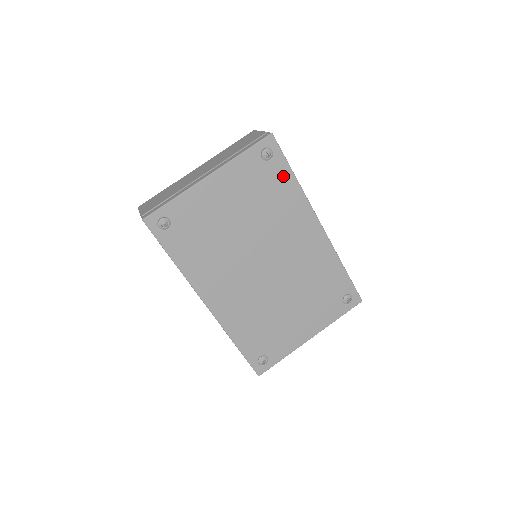
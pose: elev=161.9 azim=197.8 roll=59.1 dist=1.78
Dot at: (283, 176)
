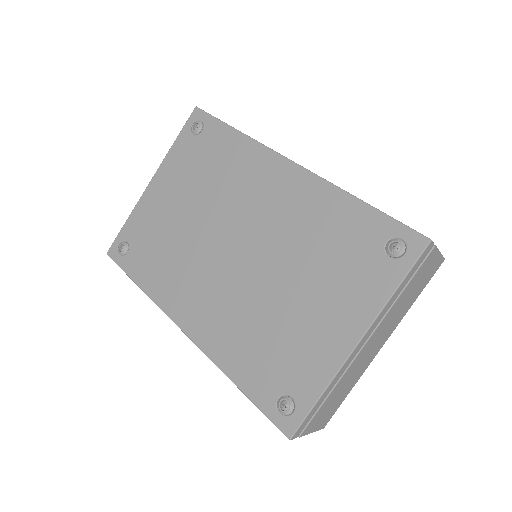
Dot at: (221, 137)
